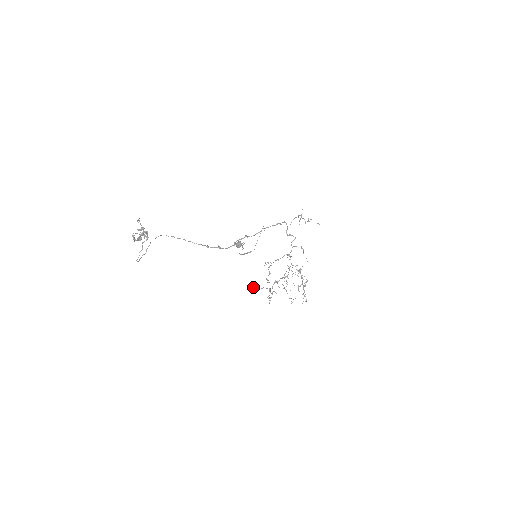
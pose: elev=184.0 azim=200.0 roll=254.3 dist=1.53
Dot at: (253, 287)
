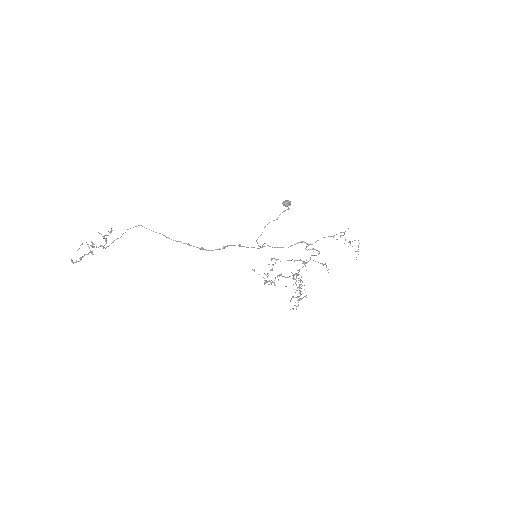
Dot at: occluded
